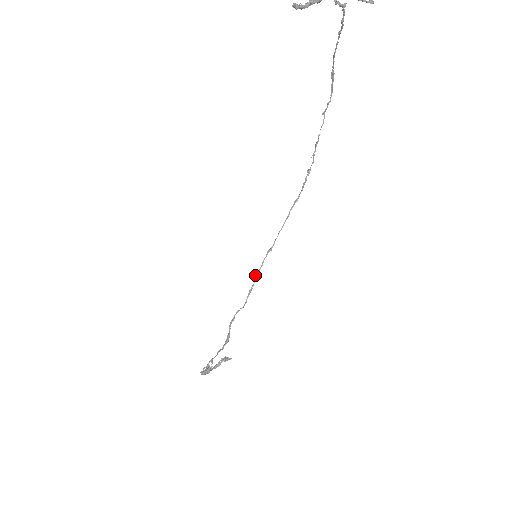
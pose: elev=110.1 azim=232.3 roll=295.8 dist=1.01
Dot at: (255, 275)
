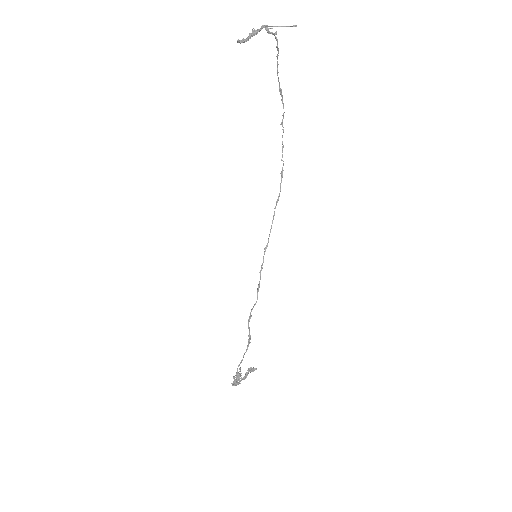
Dot at: occluded
